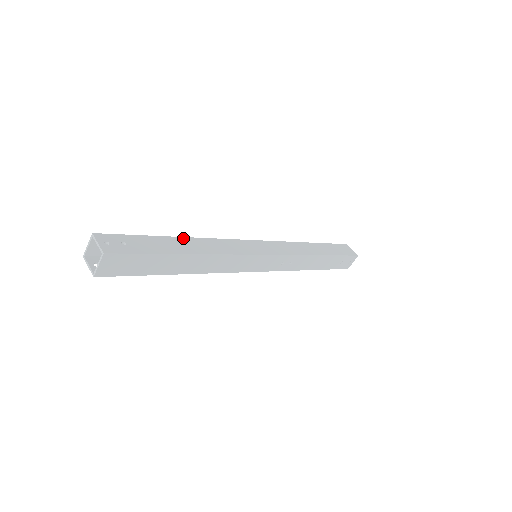
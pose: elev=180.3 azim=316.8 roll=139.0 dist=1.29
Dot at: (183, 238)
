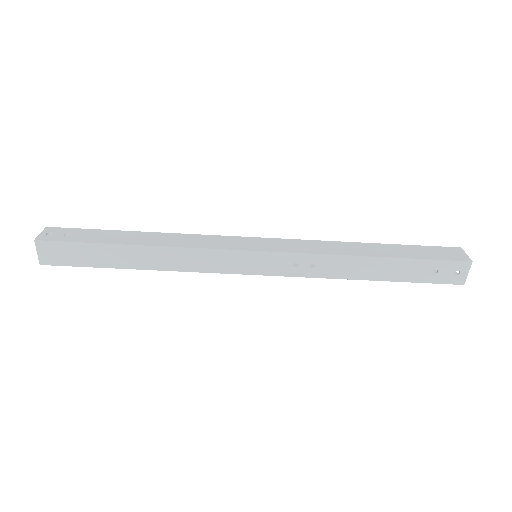
Dot at: (145, 232)
